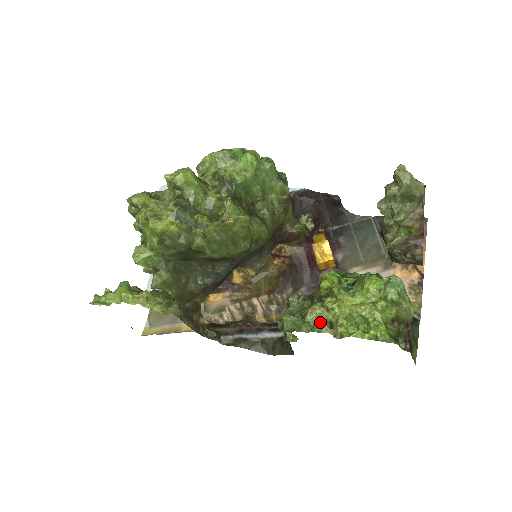
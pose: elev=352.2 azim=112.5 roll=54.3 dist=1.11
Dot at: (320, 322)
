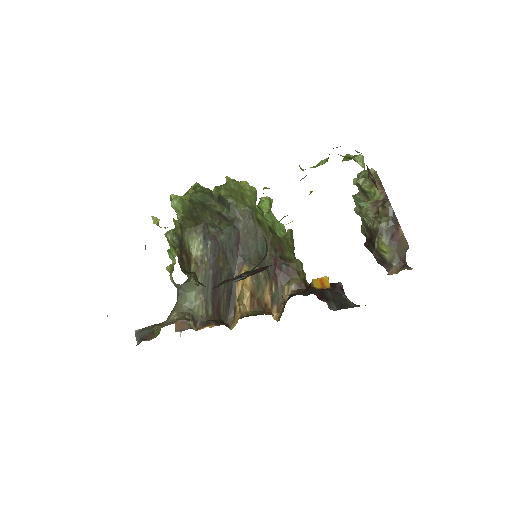
Dot at: occluded
